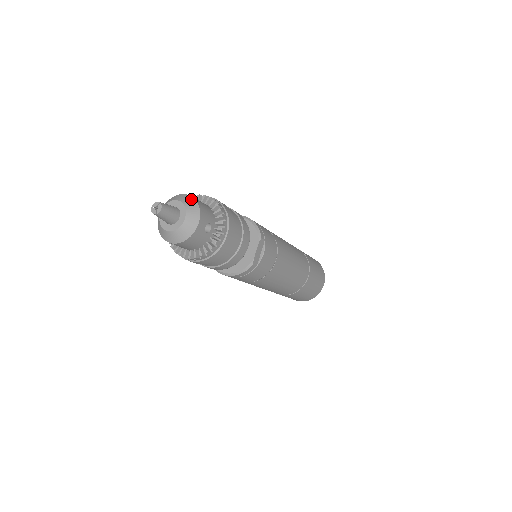
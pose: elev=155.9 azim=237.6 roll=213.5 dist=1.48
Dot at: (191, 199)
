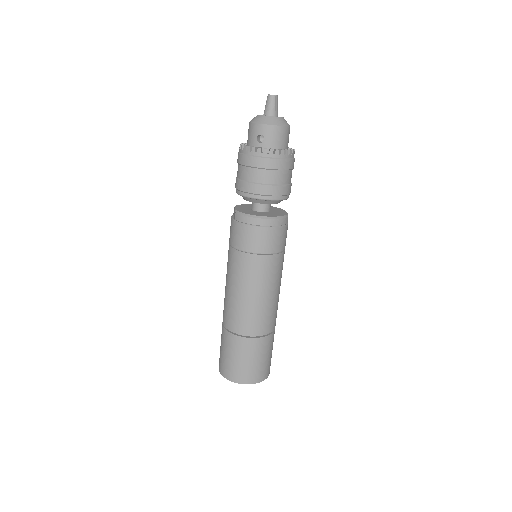
Dot at: occluded
